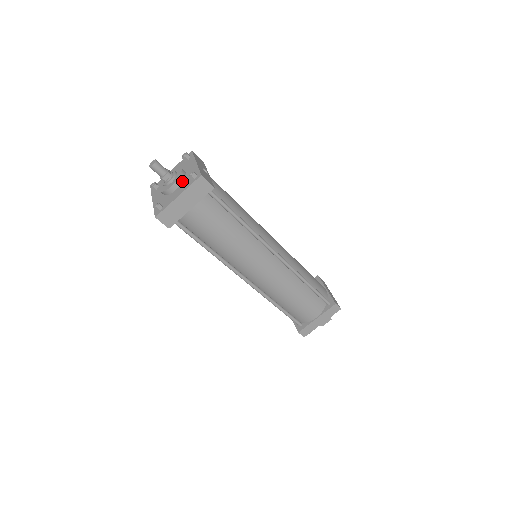
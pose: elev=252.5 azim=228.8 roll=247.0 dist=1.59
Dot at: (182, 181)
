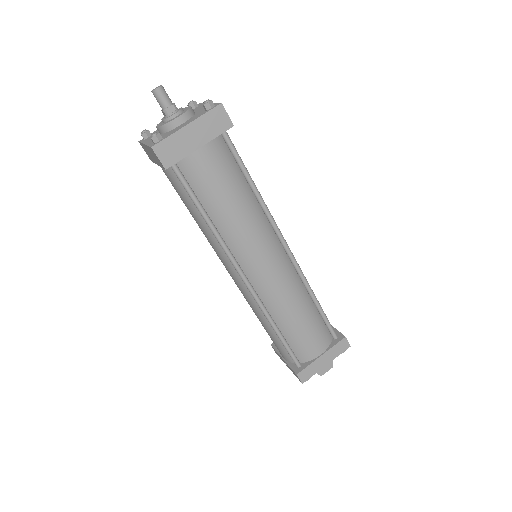
Dot at: (191, 116)
